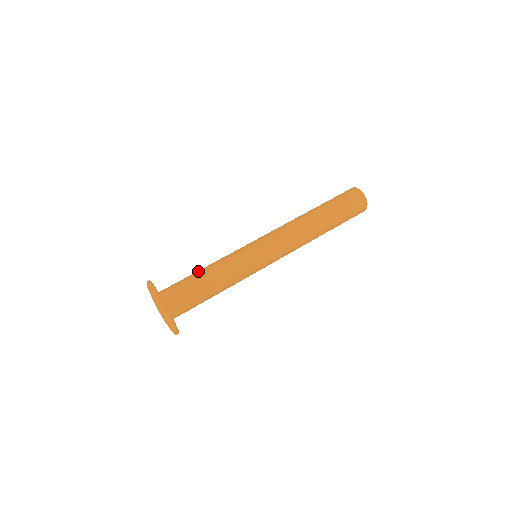
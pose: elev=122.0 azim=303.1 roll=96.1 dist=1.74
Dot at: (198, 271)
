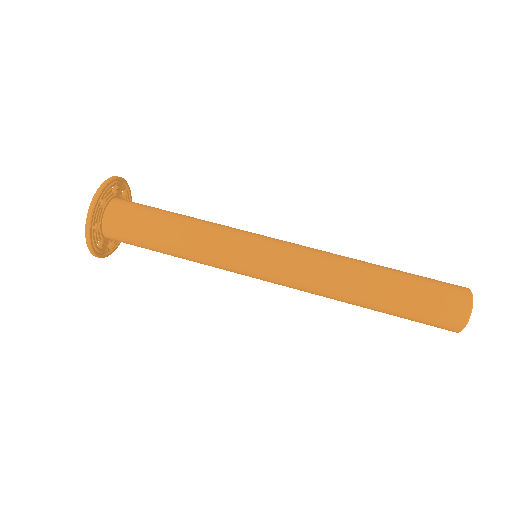
Dot at: (174, 214)
